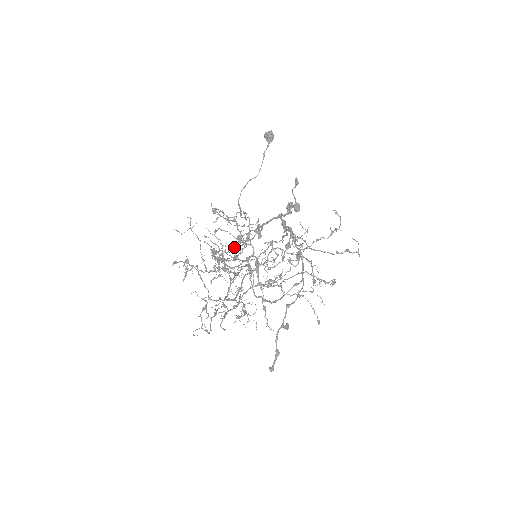
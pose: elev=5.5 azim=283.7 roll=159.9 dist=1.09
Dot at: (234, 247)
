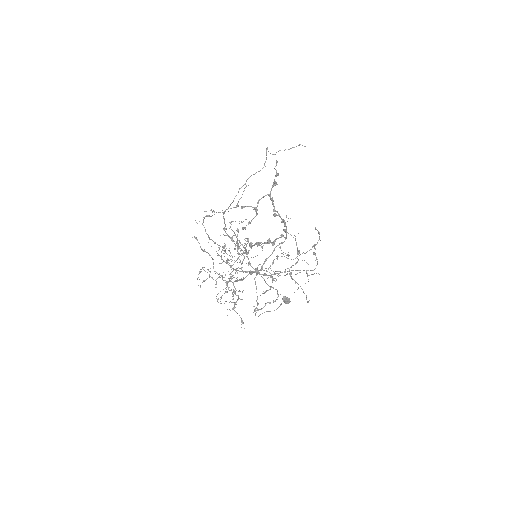
Dot at: (240, 248)
